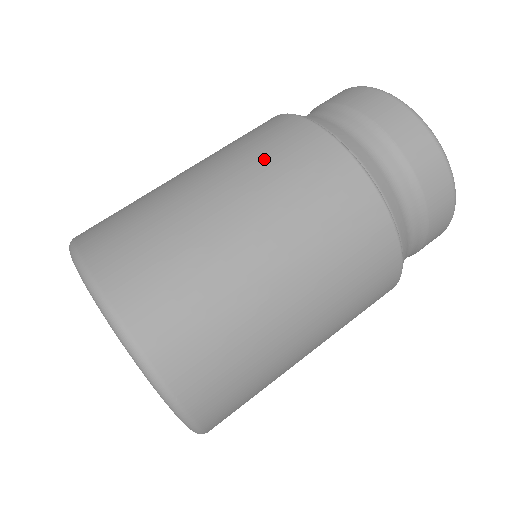
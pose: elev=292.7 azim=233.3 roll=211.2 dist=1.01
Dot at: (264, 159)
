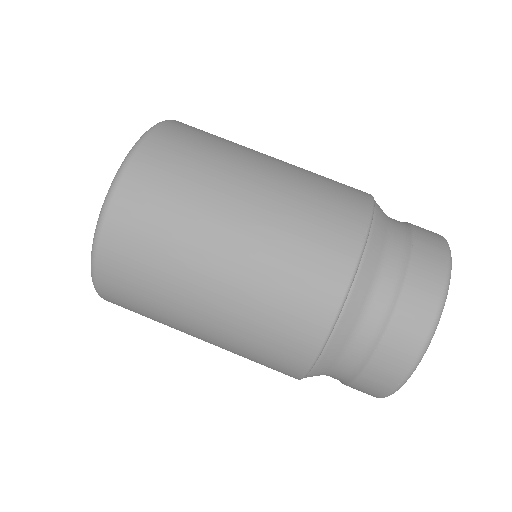
Dot at: (283, 267)
